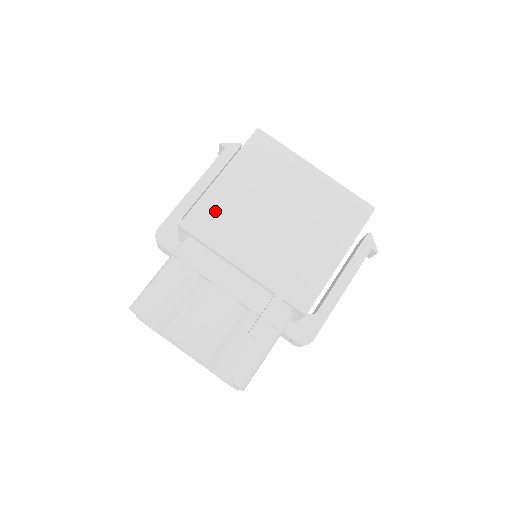
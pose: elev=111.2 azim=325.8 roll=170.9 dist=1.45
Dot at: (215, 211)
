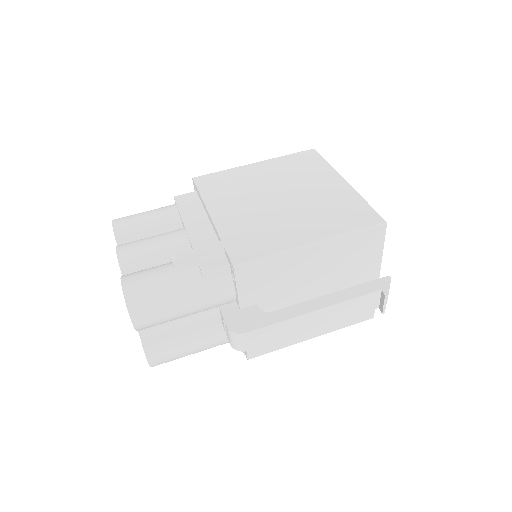
Dot at: (228, 179)
